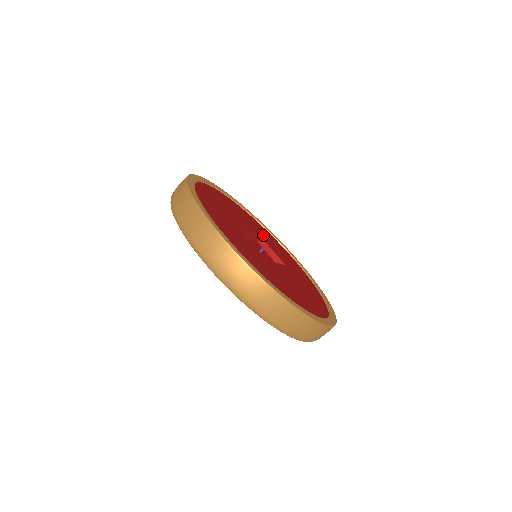
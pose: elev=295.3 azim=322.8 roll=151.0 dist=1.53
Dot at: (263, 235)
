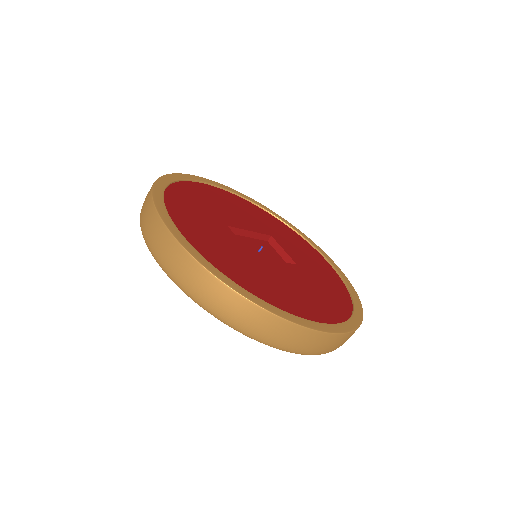
Dot at: (278, 233)
